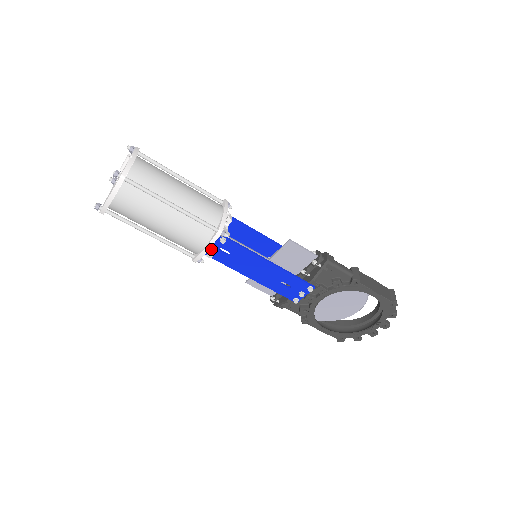
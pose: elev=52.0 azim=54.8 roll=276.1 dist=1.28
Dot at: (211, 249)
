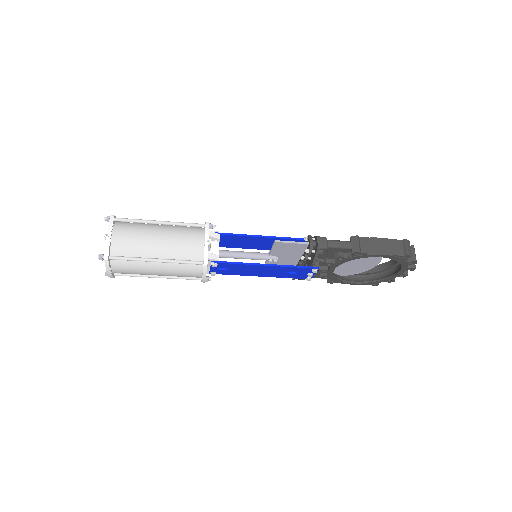
Dot at: (211, 270)
